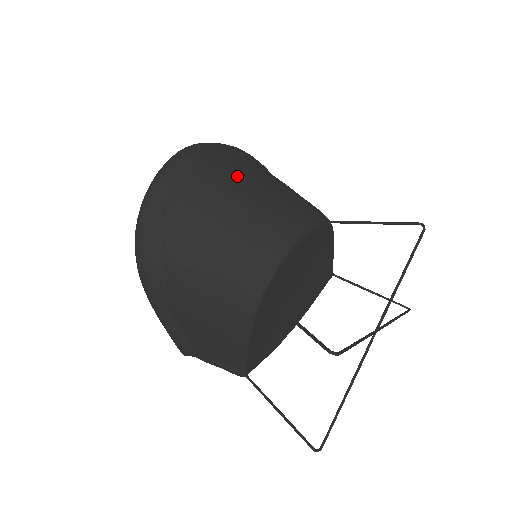
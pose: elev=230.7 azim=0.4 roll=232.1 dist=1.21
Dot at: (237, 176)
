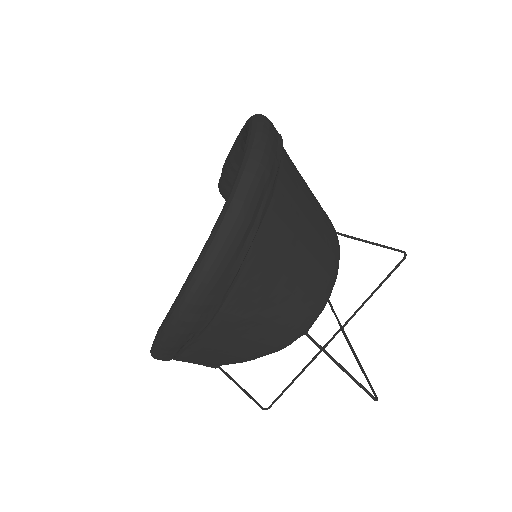
Dot at: (299, 196)
